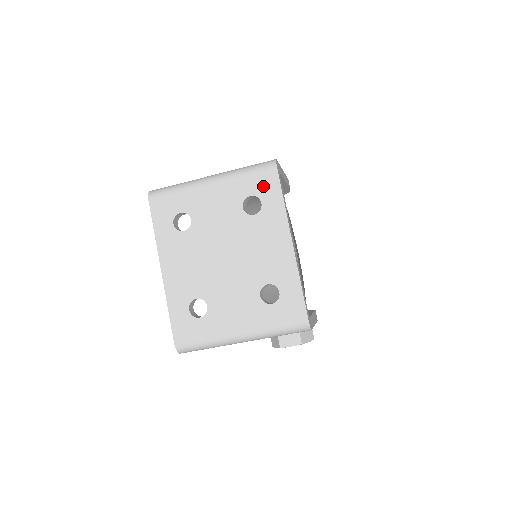
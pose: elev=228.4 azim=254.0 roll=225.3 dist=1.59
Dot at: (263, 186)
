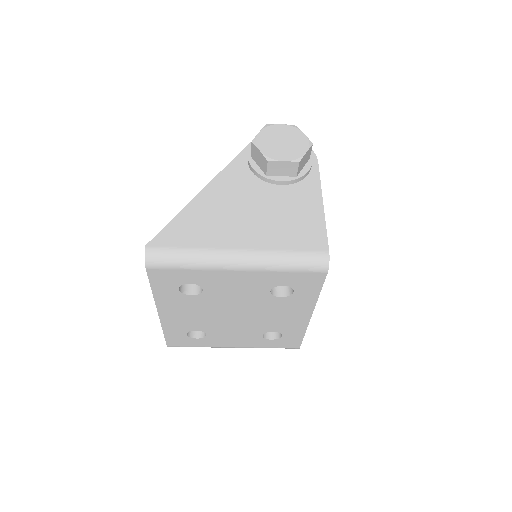
Dot at: (303, 282)
